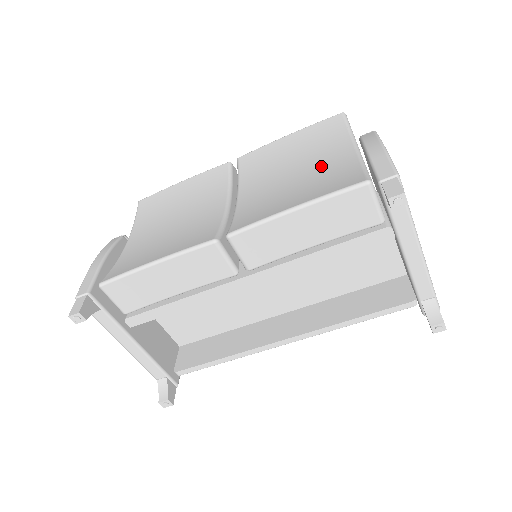
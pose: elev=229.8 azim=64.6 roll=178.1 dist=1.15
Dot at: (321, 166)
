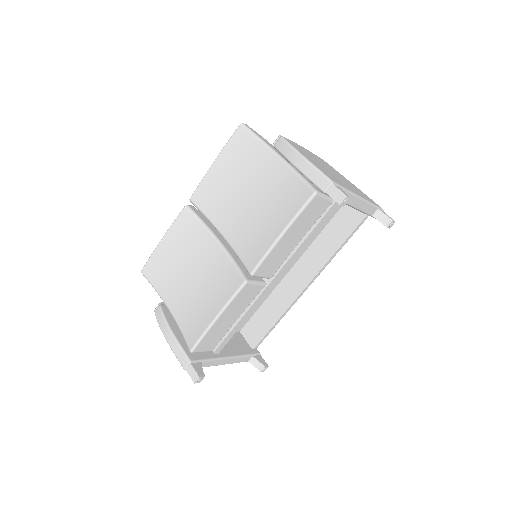
Dot at: (265, 184)
